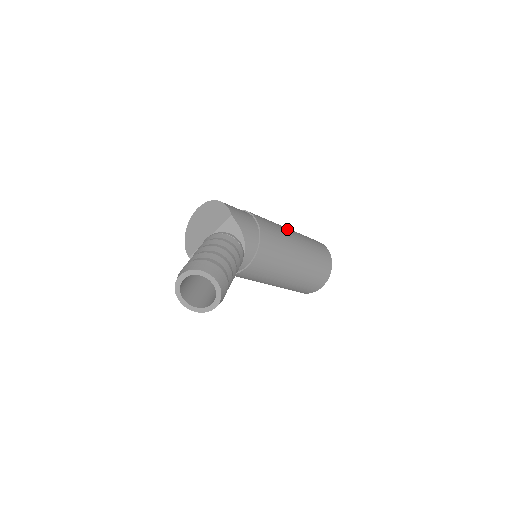
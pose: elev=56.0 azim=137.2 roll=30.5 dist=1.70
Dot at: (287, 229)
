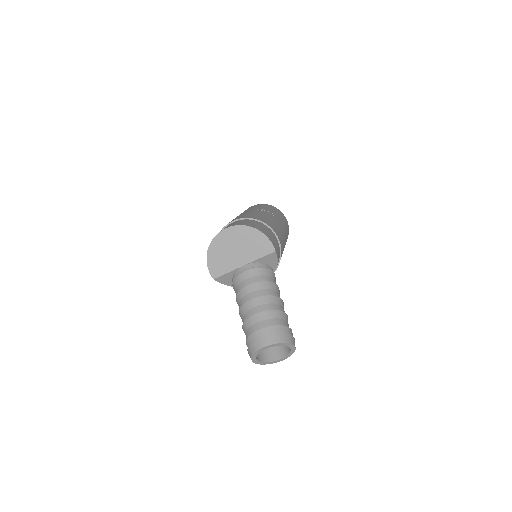
Dot at: (277, 221)
